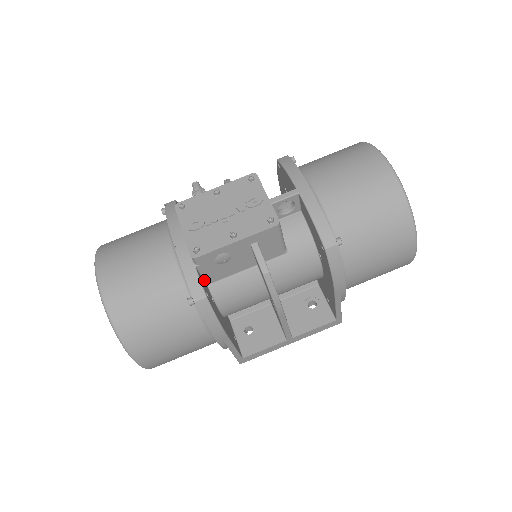
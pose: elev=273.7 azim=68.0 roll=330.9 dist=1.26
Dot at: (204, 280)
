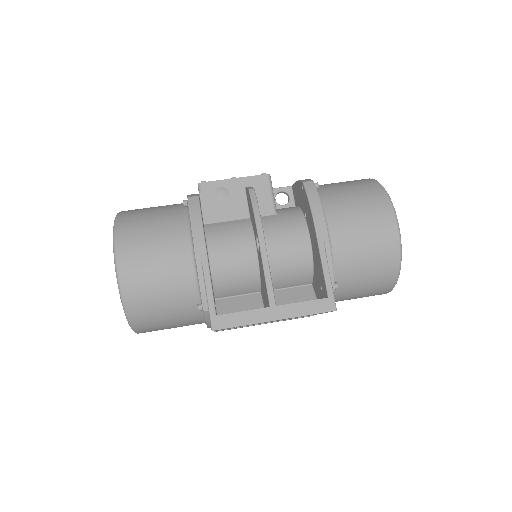
Dot at: (202, 216)
